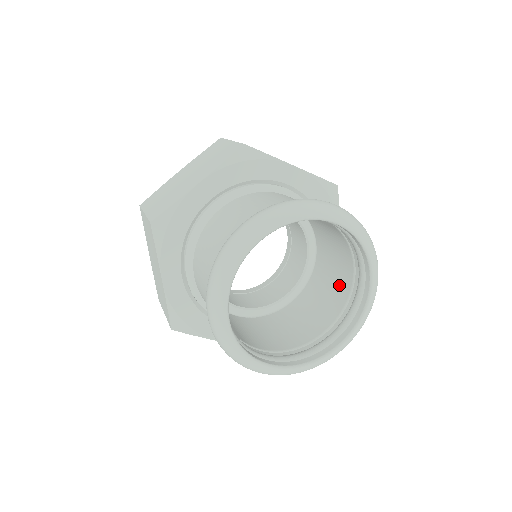
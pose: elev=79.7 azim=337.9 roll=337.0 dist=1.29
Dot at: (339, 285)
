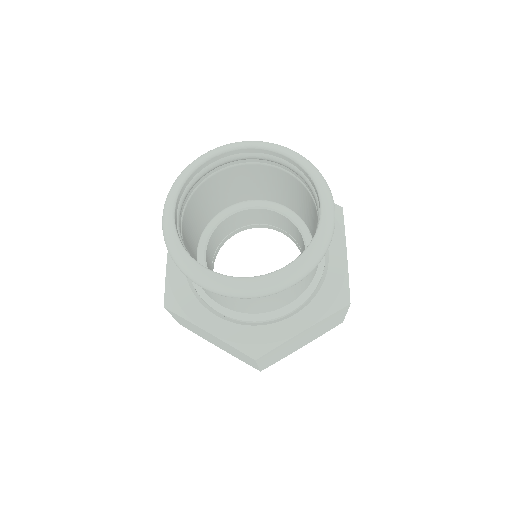
Dot at: occluded
